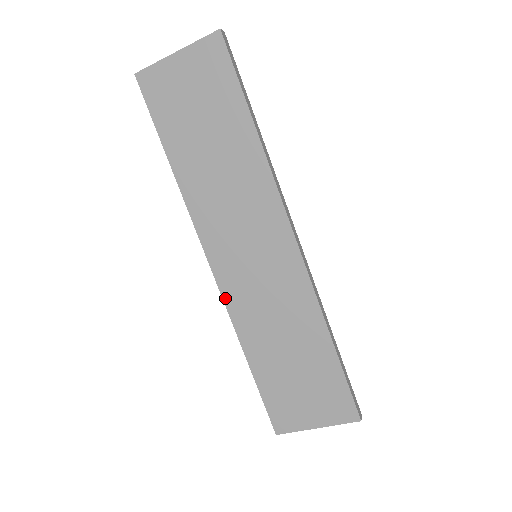
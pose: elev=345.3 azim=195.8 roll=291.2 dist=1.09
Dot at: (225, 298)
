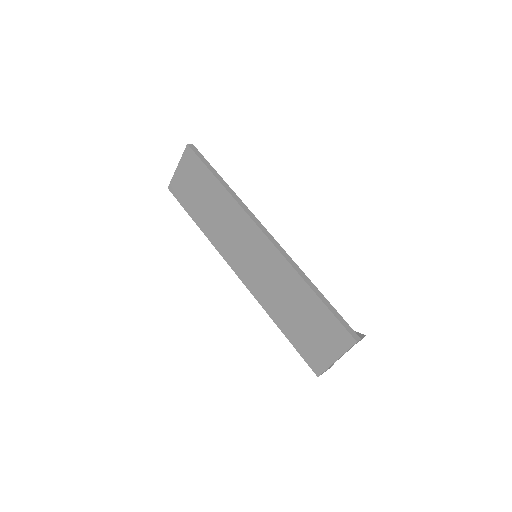
Dot at: (251, 291)
